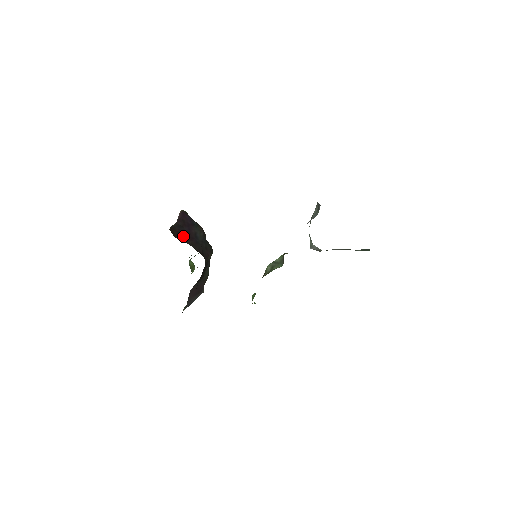
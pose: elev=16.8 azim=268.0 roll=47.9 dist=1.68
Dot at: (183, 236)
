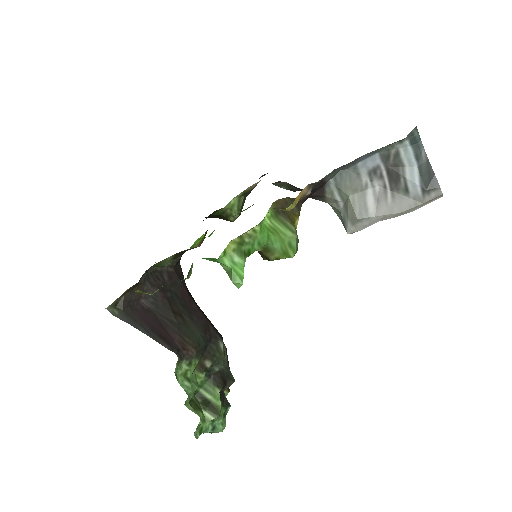
Dot at: occluded
